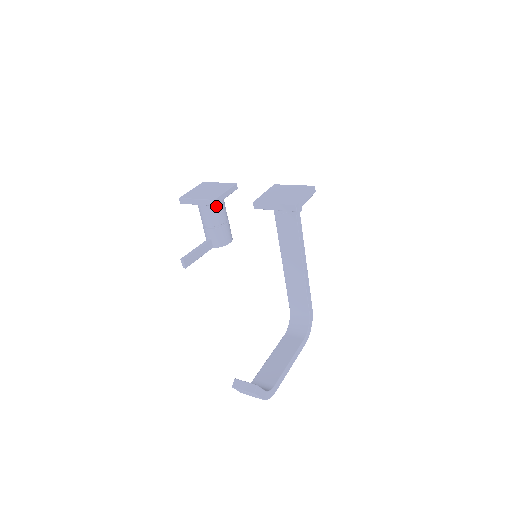
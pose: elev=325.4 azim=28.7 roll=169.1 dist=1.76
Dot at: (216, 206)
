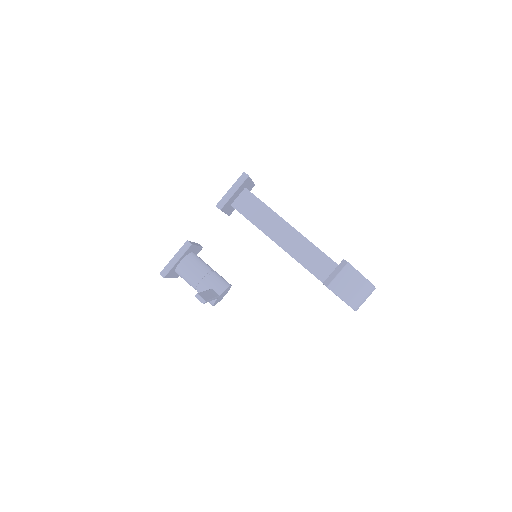
Dot at: (194, 258)
